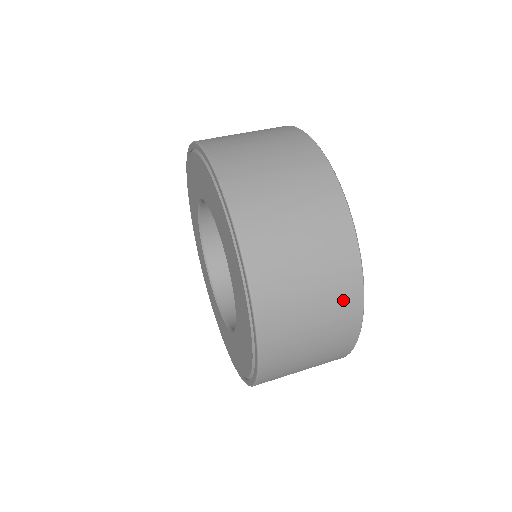
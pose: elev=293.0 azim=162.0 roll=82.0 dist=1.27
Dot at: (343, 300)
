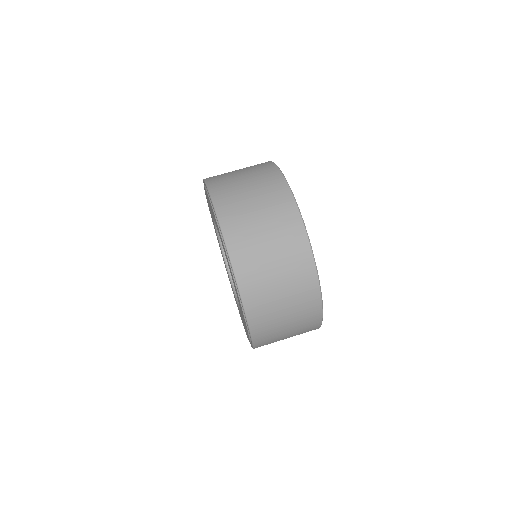
Dot at: (297, 257)
